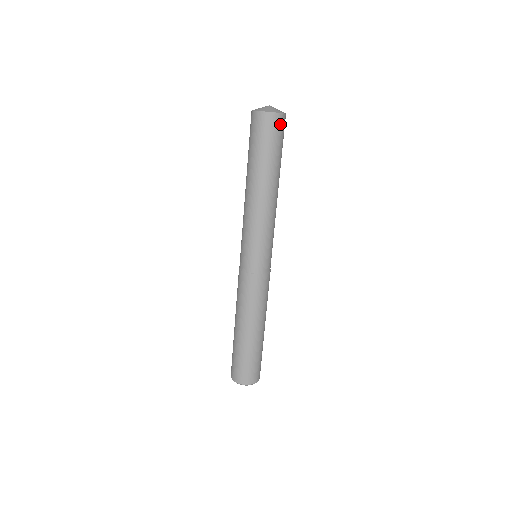
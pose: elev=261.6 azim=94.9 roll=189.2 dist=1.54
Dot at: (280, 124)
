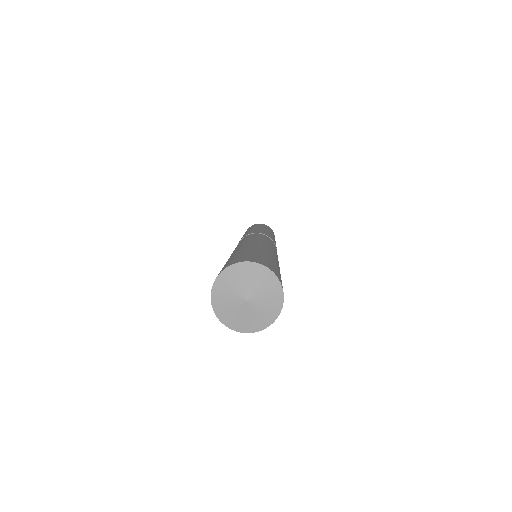
Dot at: occluded
